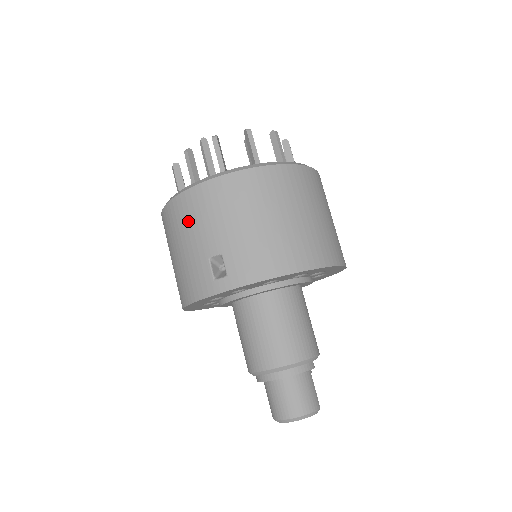
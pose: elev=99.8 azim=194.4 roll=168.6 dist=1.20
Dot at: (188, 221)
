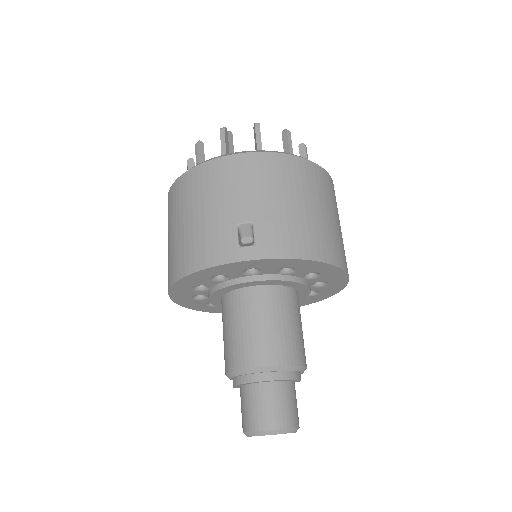
Dot at: (219, 185)
